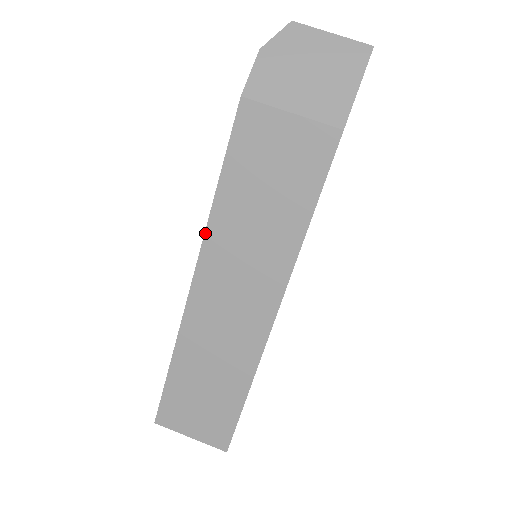
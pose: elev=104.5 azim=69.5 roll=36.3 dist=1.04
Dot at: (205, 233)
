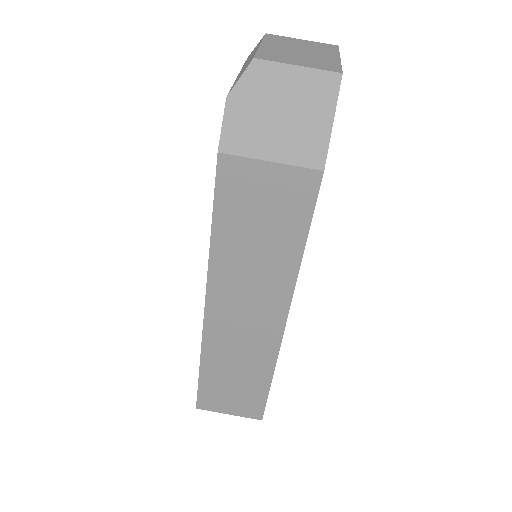
Dot at: (208, 269)
